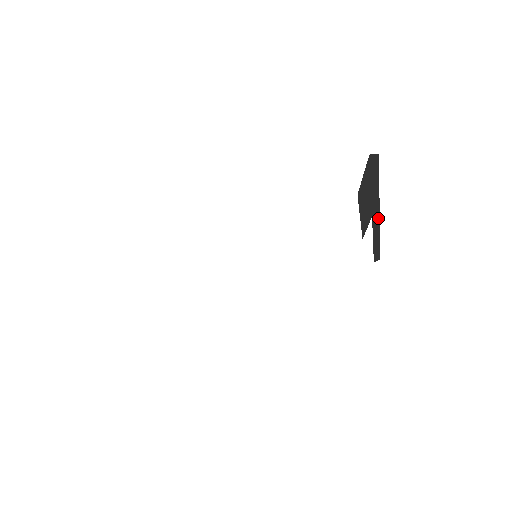
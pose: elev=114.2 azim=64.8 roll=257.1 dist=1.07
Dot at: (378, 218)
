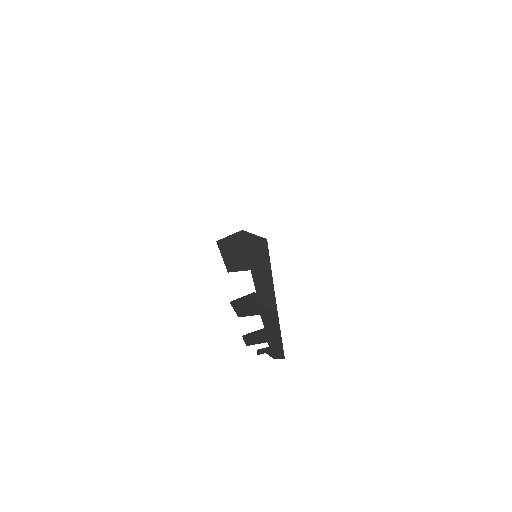
Dot at: (270, 280)
